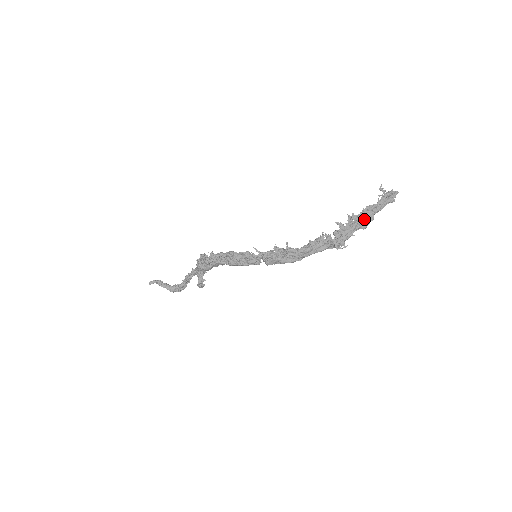
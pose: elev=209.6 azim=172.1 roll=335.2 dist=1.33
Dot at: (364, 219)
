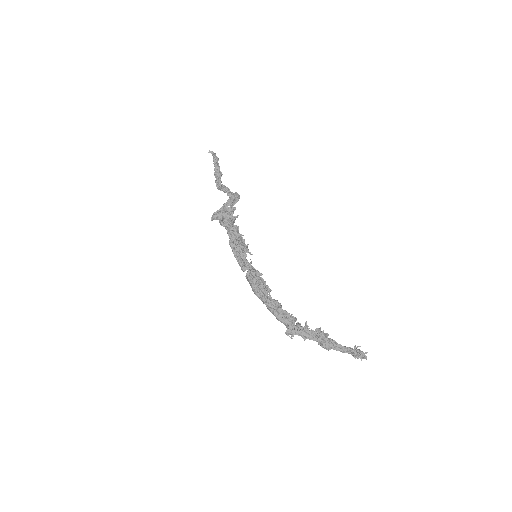
Dot at: (323, 343)
